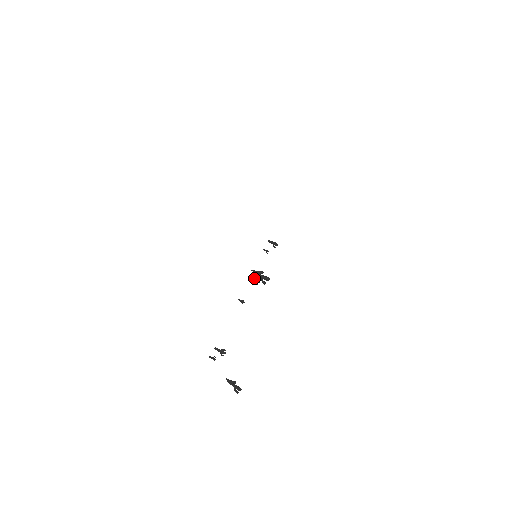
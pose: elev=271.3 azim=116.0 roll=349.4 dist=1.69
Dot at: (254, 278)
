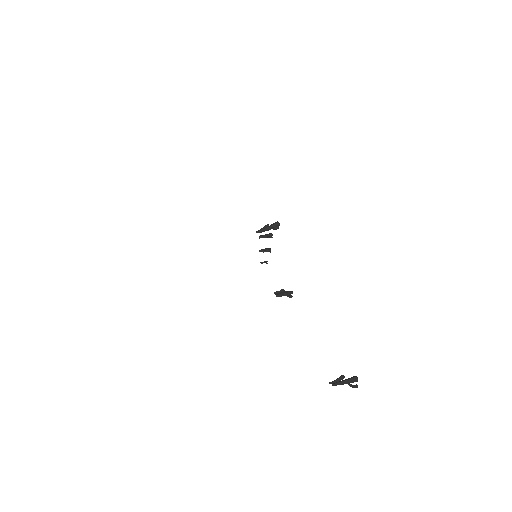
Dot at: (264, 235)
